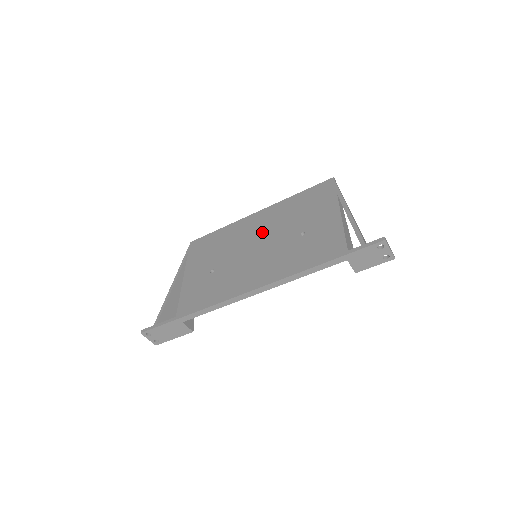
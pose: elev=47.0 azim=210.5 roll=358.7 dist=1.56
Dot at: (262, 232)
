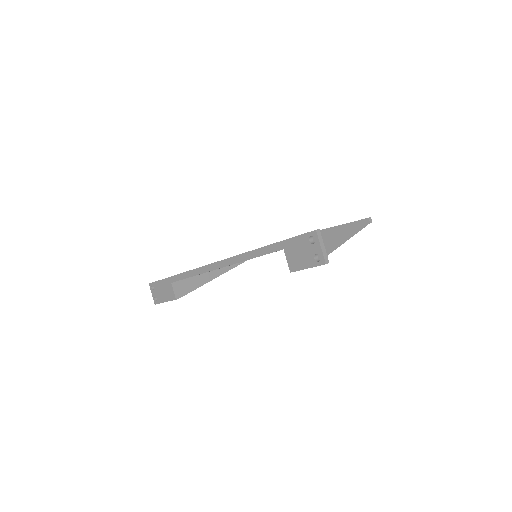
Dot at: occluded
